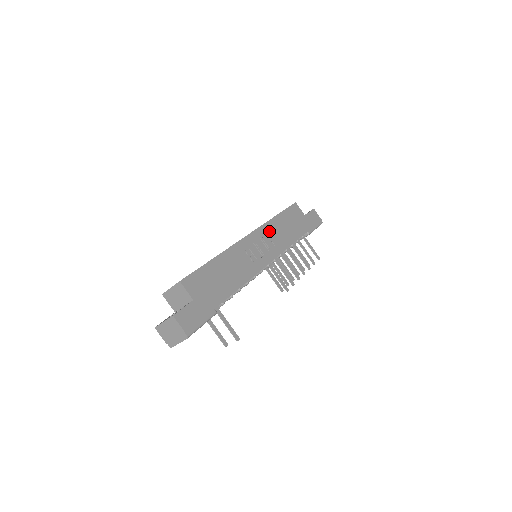
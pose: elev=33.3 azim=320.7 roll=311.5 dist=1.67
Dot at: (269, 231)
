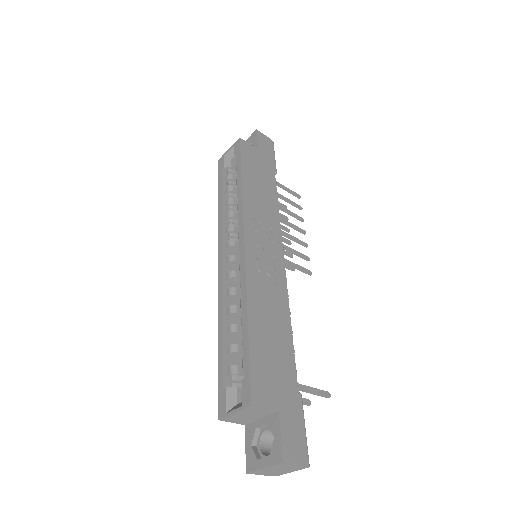
Dot at: (253, 213)
